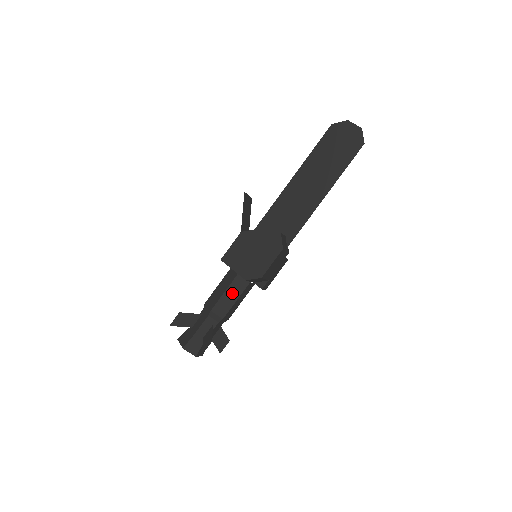
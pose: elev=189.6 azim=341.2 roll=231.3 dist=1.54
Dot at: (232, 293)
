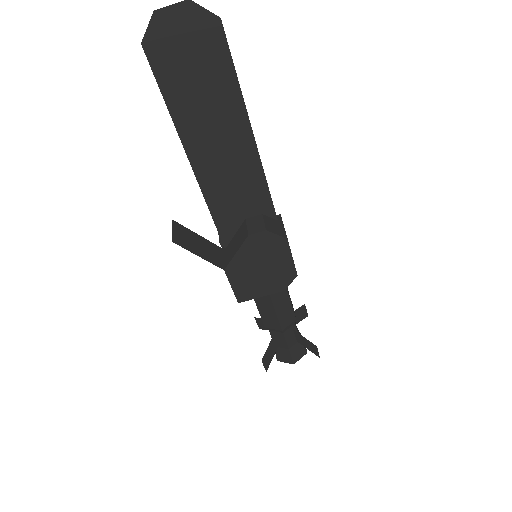
Dot at: (281, 304)
